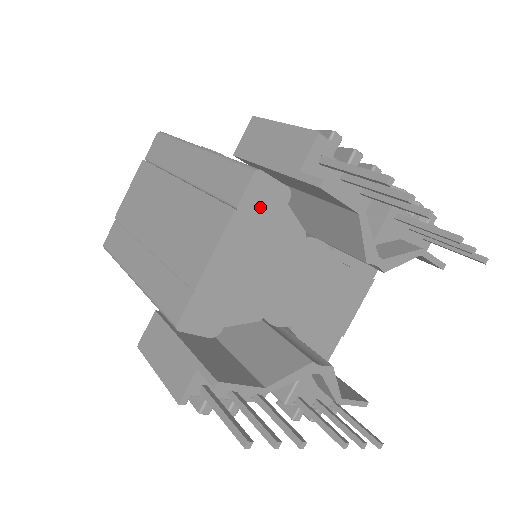
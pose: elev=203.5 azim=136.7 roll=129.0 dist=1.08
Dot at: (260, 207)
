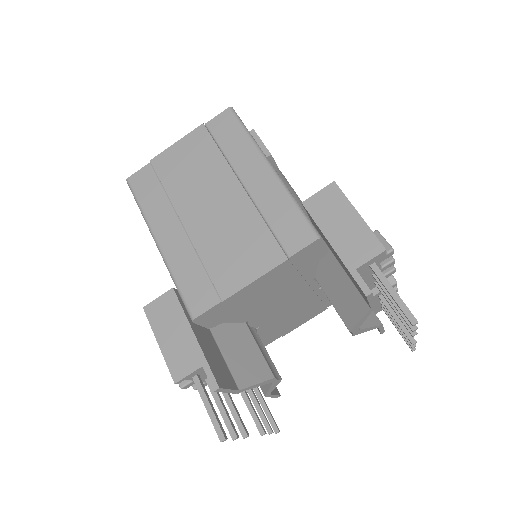
Dot at: (302, 259)
